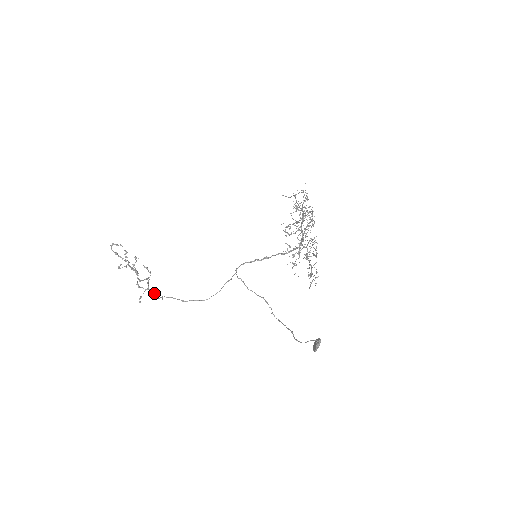
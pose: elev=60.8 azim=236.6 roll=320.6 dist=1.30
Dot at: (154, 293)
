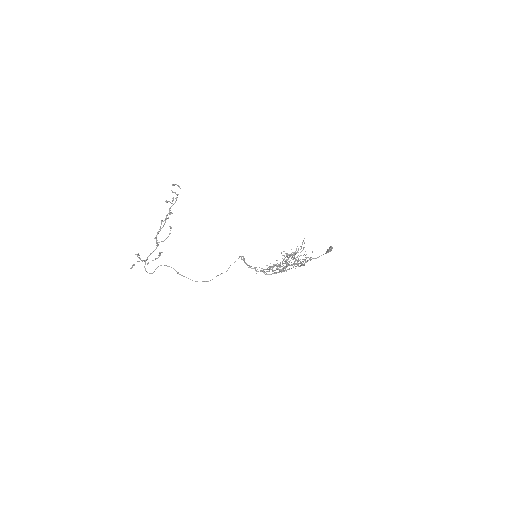
Dot at: (158, 255)
